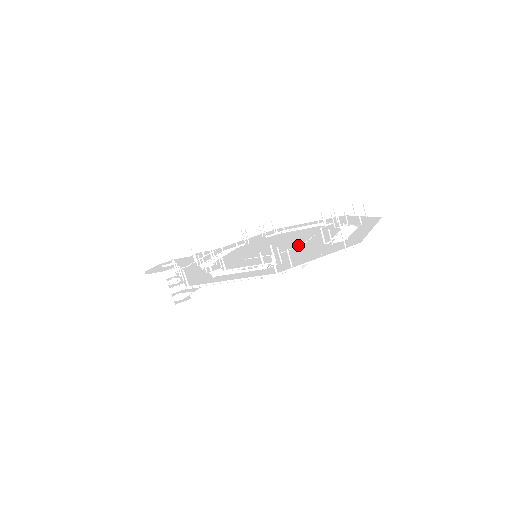
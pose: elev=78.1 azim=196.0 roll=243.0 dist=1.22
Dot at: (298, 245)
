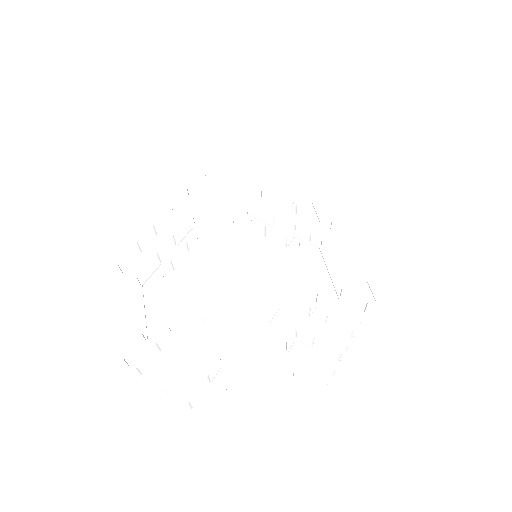
Dot at: (225, 328)
